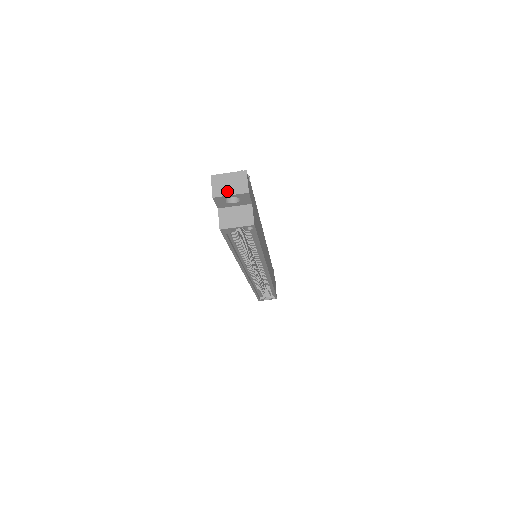
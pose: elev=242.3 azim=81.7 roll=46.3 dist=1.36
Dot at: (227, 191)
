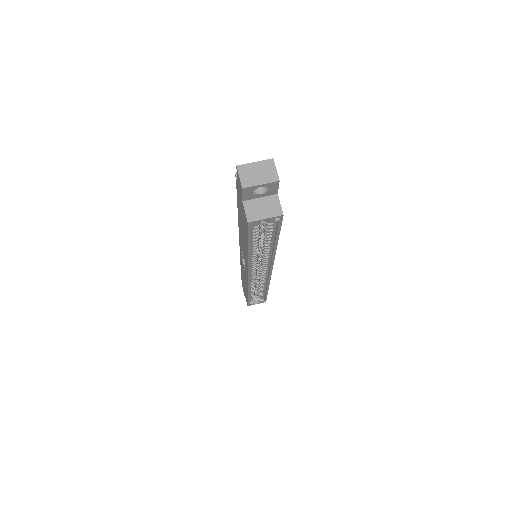
Dot at: (256, 181)
